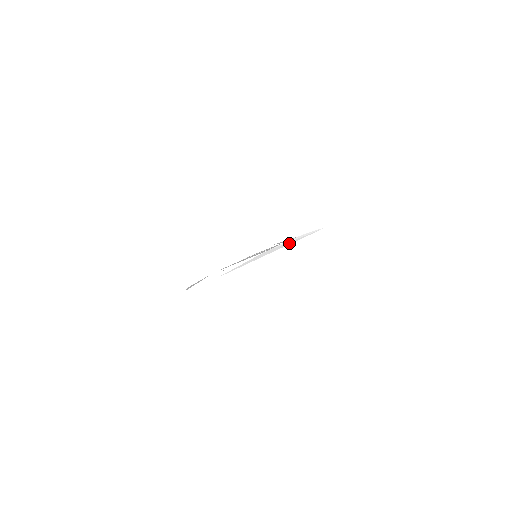
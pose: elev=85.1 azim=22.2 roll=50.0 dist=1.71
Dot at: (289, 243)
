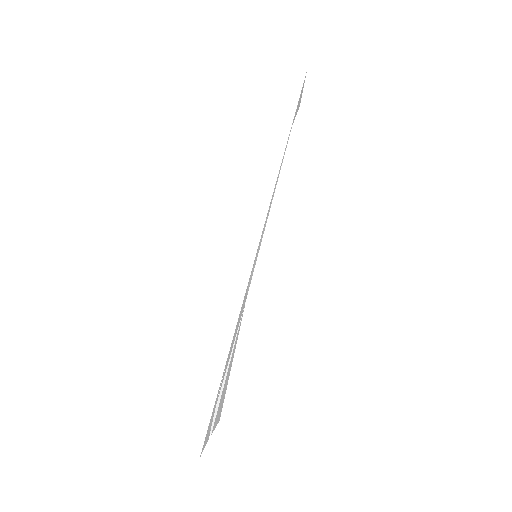
Dot at: (261, 227)
